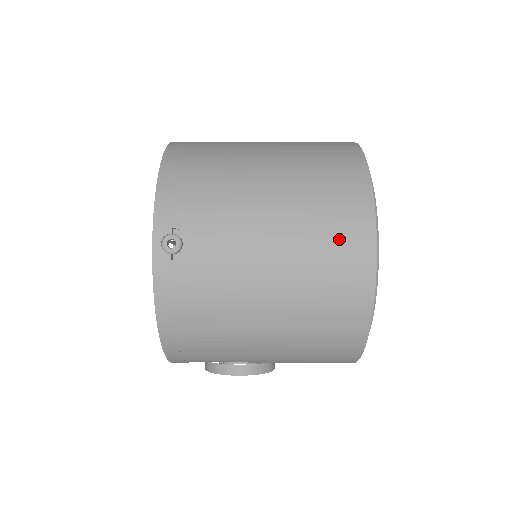
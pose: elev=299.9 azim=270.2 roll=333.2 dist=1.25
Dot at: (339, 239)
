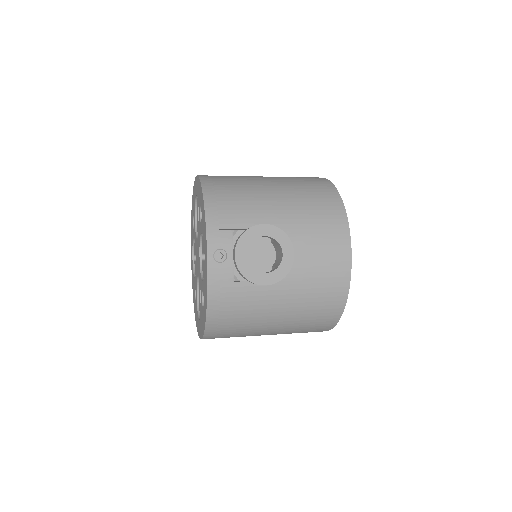
Dot at: occluded
